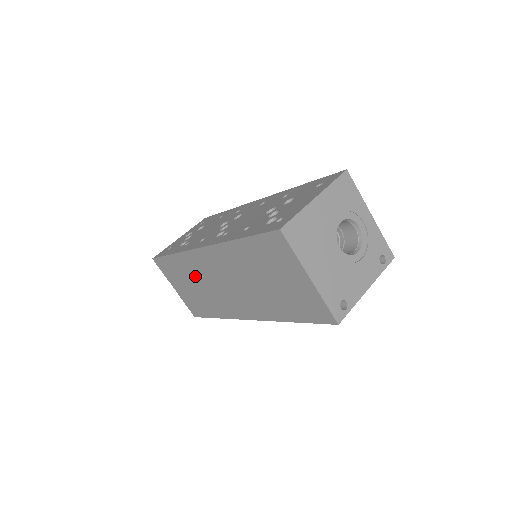
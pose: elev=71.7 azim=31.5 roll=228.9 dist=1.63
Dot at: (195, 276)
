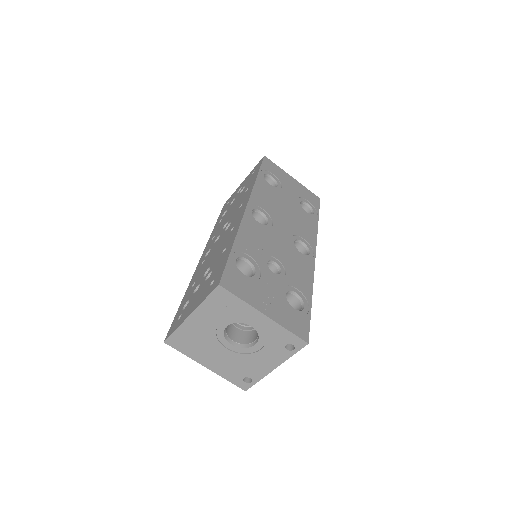
Dot at: occluded
